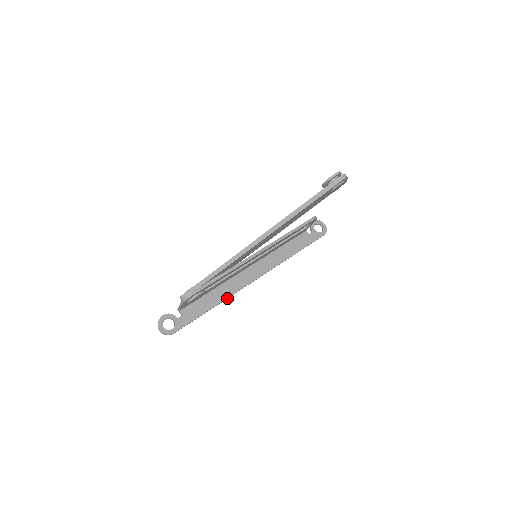
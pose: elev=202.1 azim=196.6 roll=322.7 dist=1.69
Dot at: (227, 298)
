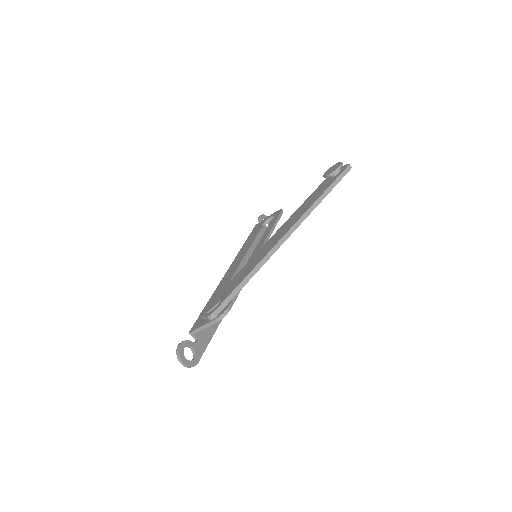
Dot at: occluded
